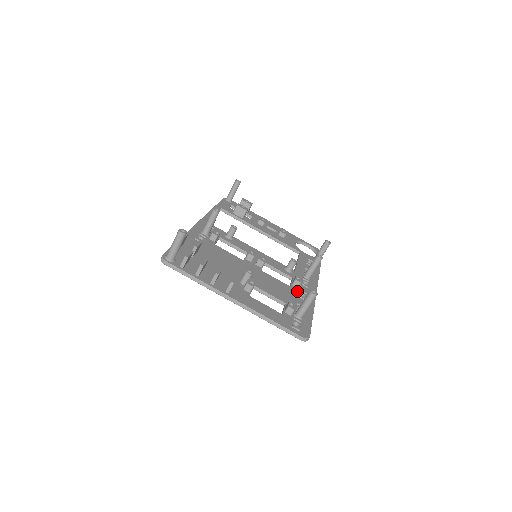
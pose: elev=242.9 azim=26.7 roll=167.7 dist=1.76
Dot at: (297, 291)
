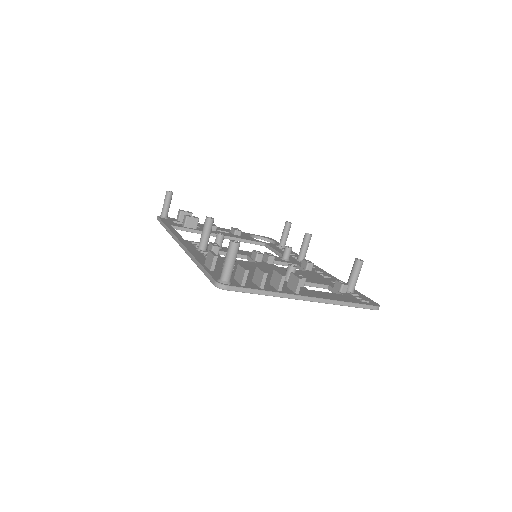
Dot at: (316, 273)
